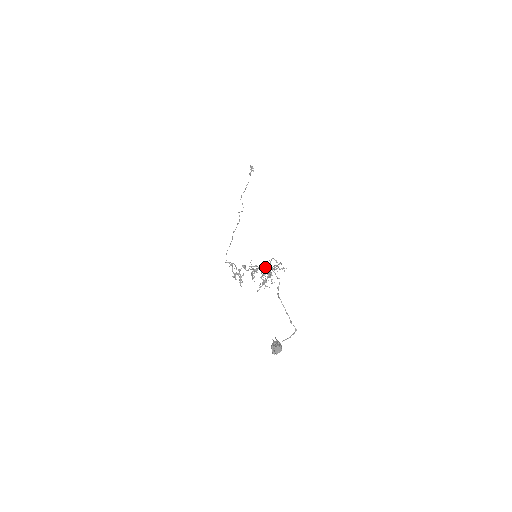
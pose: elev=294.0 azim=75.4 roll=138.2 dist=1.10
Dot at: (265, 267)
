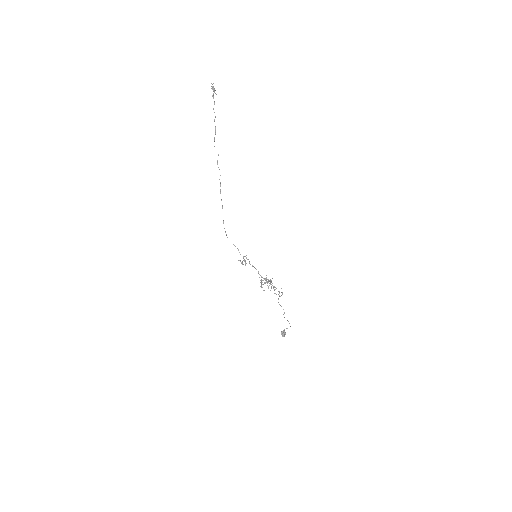
Dot at: (271, 288)
